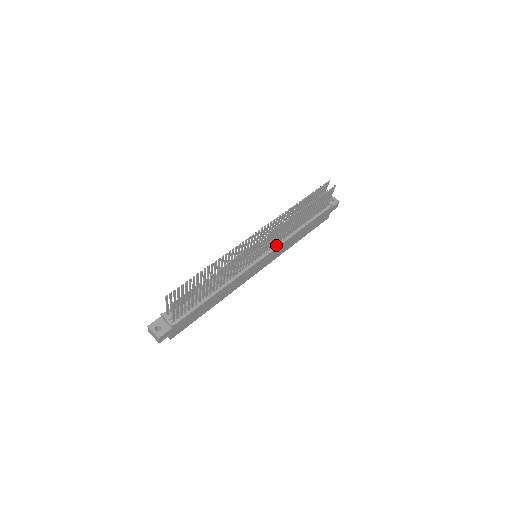
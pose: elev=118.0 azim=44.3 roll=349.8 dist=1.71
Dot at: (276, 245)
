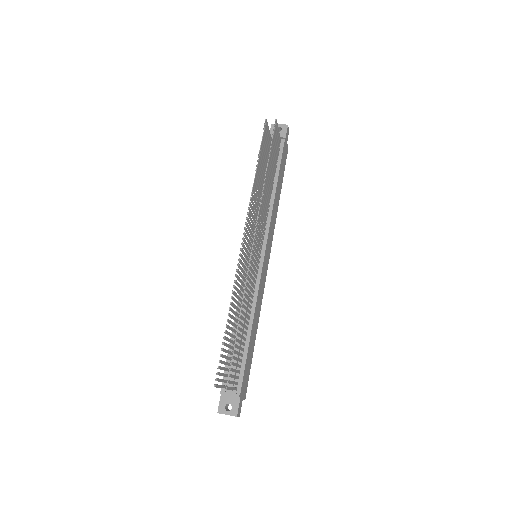
Dot at: (266, 229)
